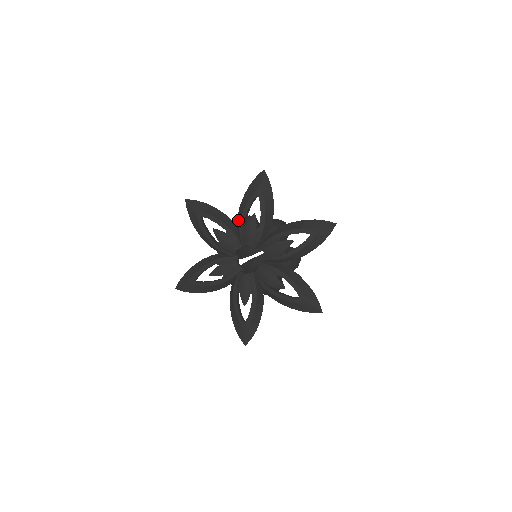
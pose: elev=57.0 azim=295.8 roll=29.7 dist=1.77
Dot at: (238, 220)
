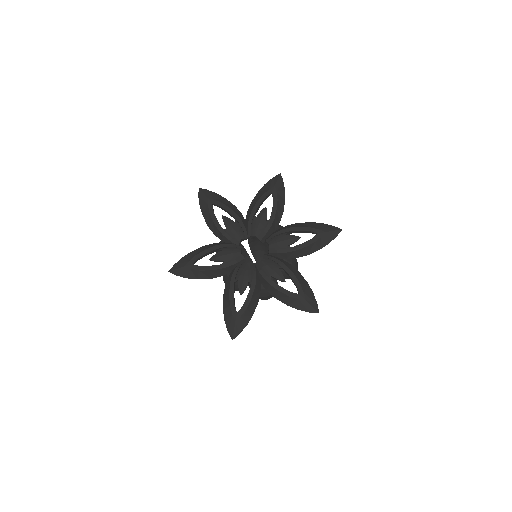
Dot at: (248, 213)
